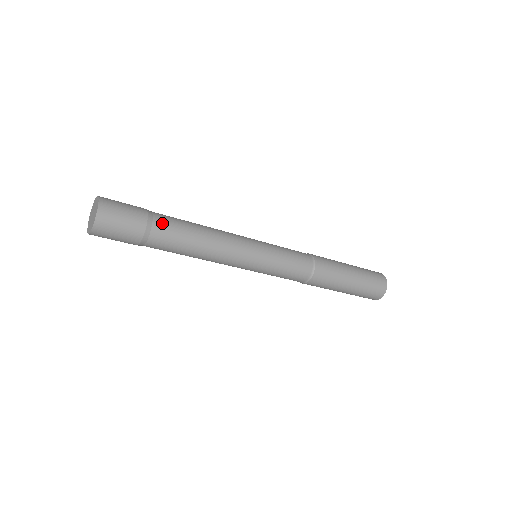
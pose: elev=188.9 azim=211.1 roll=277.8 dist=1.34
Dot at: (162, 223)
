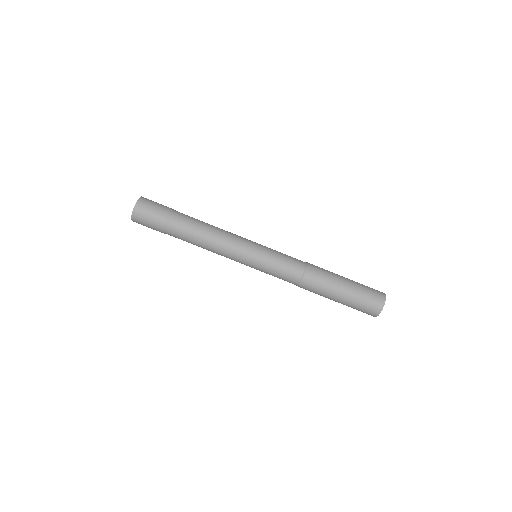
Dot at: (175, 227)
